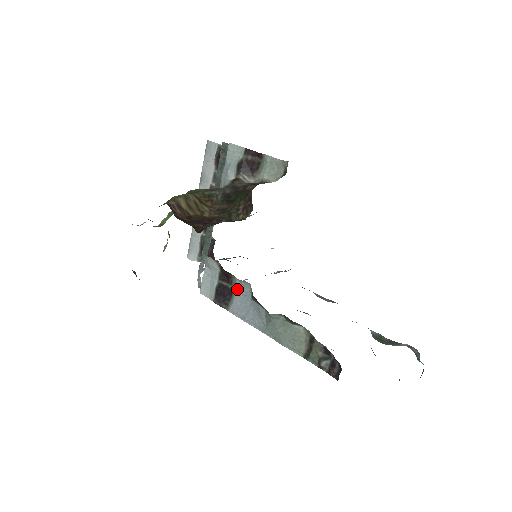
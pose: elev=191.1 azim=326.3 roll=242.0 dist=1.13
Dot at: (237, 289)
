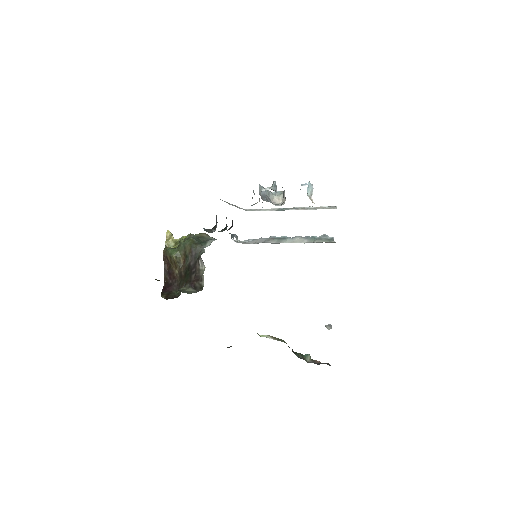
Dot at: occluded
